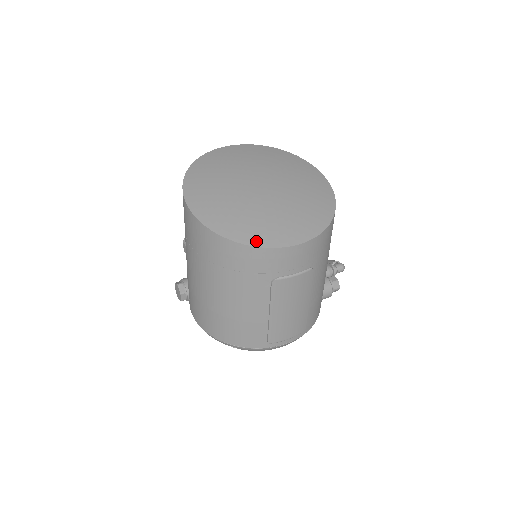
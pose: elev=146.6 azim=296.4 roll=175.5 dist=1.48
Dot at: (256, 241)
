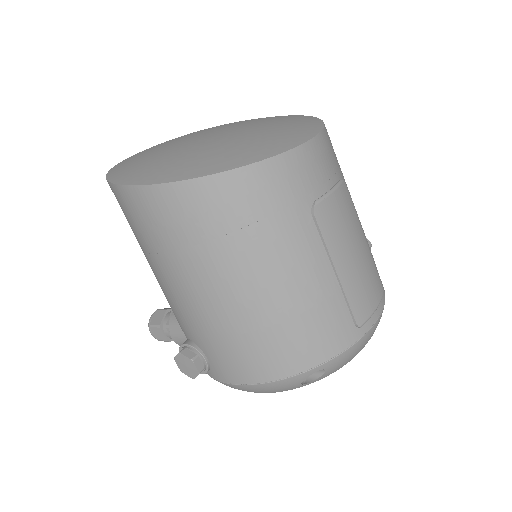
Dot at: (258, 156)
